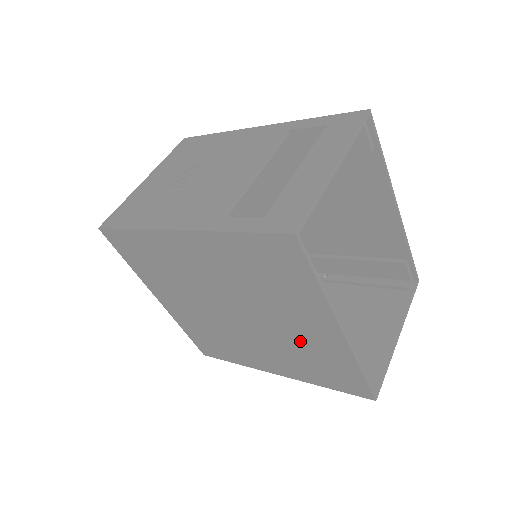
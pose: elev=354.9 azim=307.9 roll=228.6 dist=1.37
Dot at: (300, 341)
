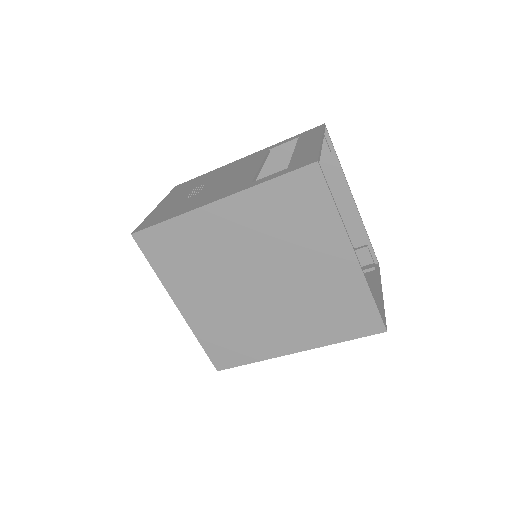
Dot at: (319, 287)
